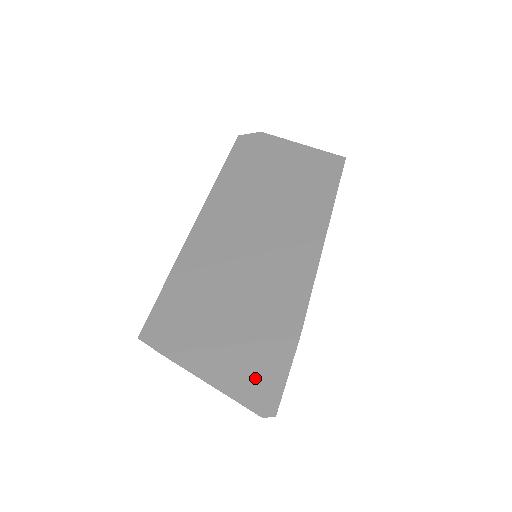
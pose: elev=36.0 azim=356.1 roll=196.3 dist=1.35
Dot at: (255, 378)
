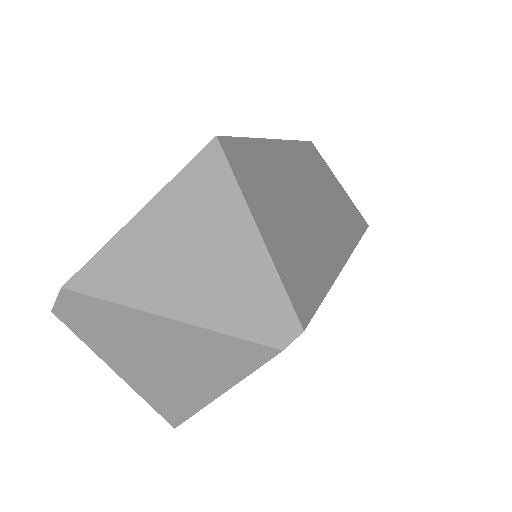
Dot at: (208, 255)
